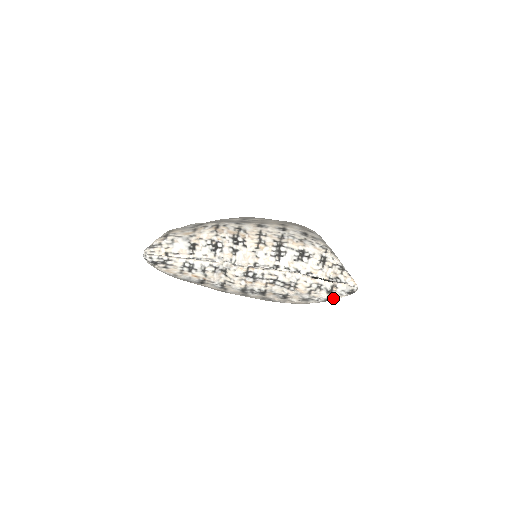
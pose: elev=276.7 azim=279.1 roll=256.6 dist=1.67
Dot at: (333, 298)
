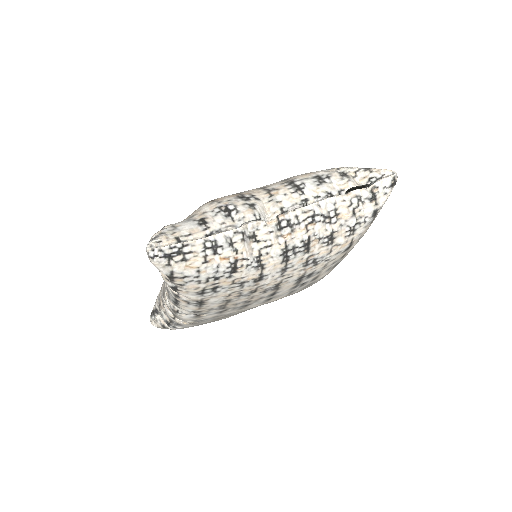
Dot at: (379, 206)
